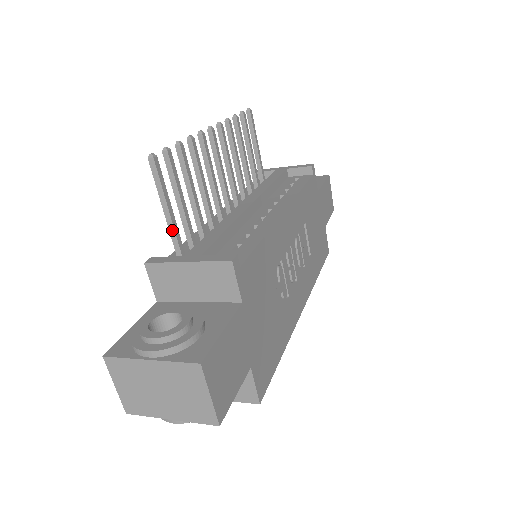
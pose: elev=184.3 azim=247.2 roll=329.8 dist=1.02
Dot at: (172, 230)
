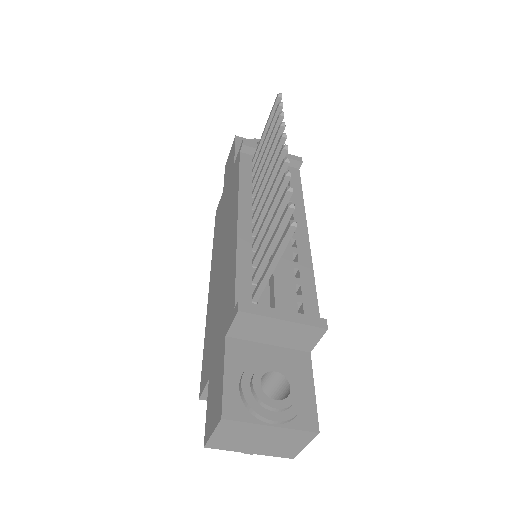
Dot at: (266, 279)
